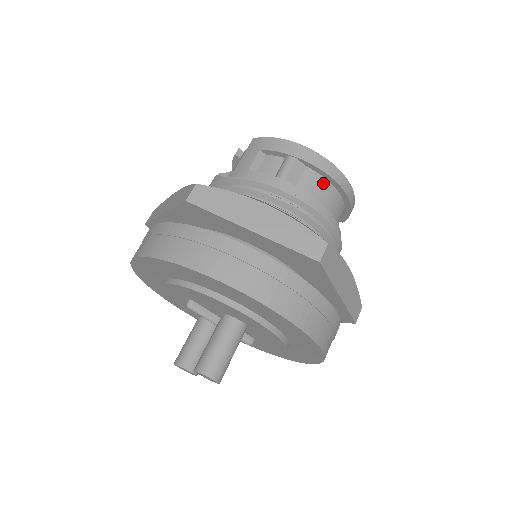
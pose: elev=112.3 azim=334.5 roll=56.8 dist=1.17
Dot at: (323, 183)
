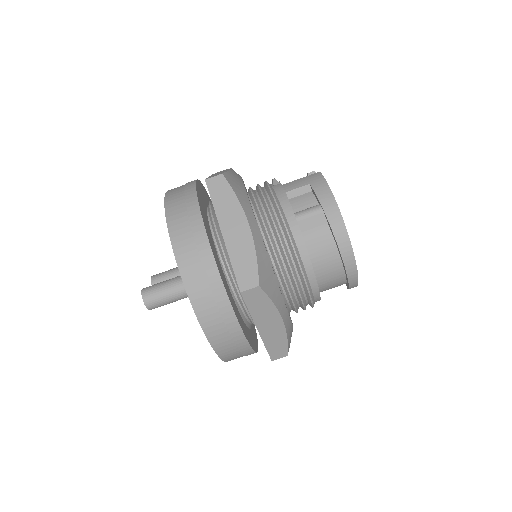
Dot at: (330, 245)
